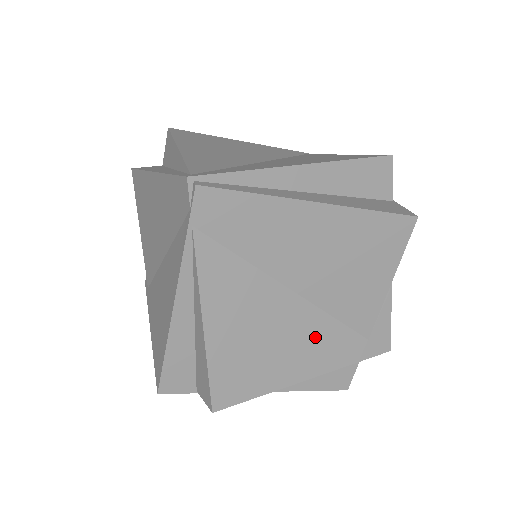
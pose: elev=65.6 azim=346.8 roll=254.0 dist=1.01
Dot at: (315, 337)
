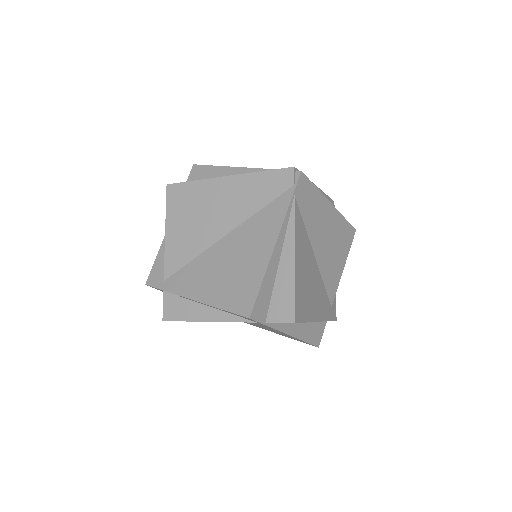
Dot at: (320, 293)
